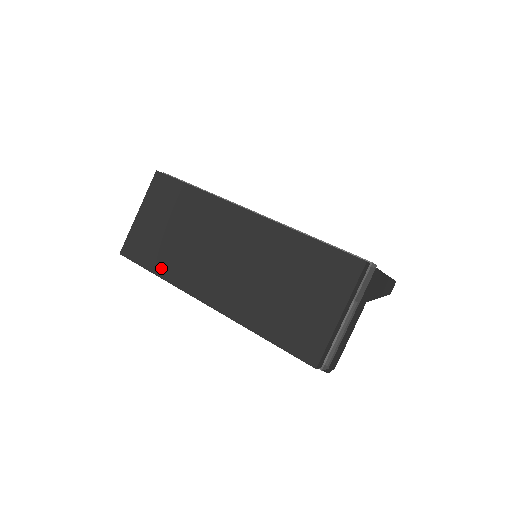
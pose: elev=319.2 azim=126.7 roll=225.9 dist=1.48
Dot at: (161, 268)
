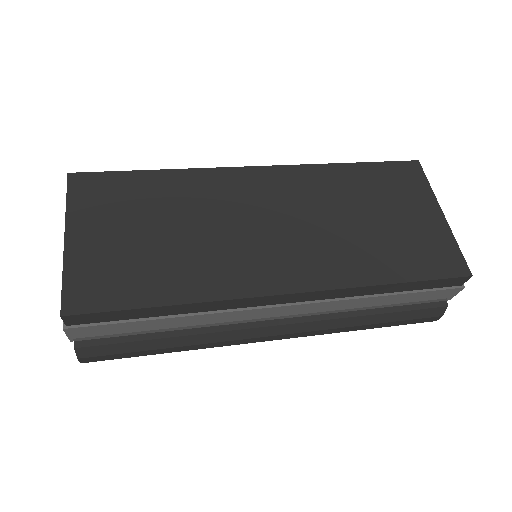
Dot at: (173, 290)
